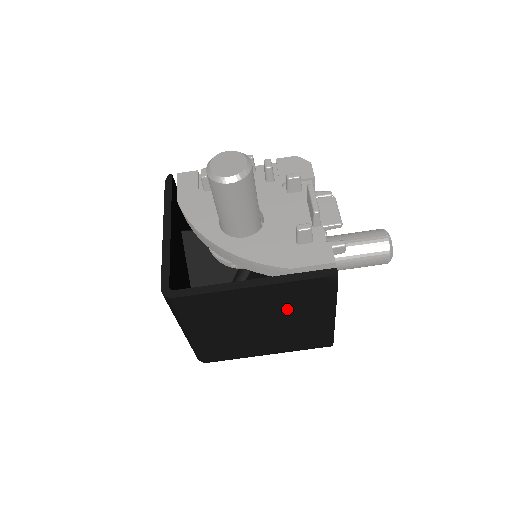
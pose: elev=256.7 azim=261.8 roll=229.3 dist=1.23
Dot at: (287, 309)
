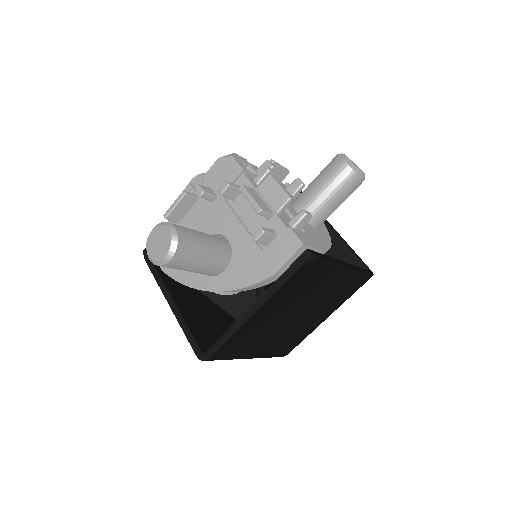
Dot at: (302, 296)
